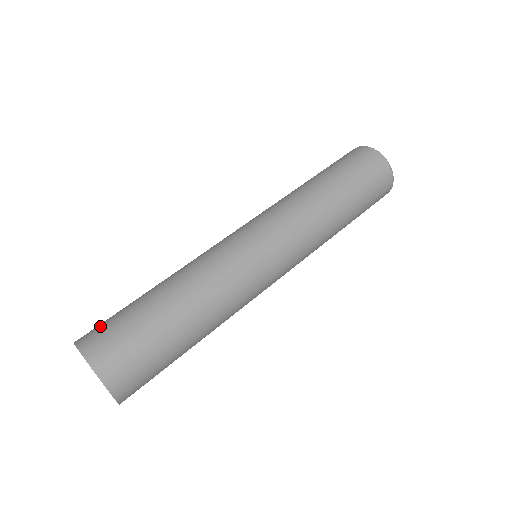
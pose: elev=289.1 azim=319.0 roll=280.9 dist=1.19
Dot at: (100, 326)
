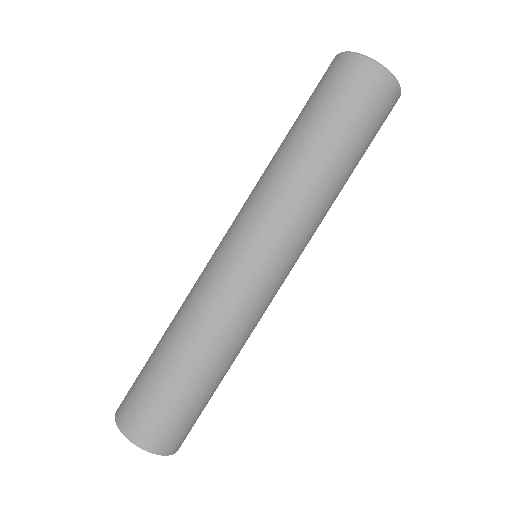
Dot at: (136, 409)
